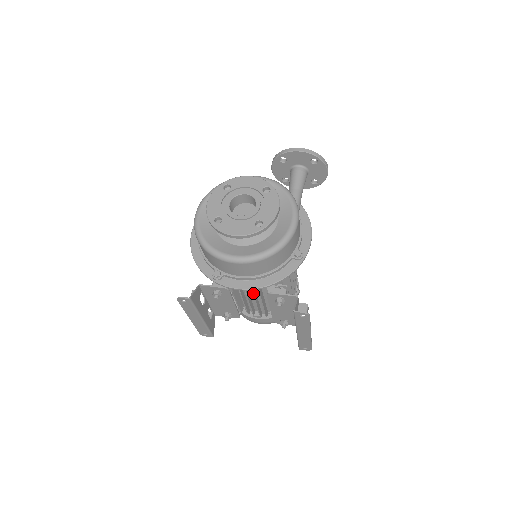
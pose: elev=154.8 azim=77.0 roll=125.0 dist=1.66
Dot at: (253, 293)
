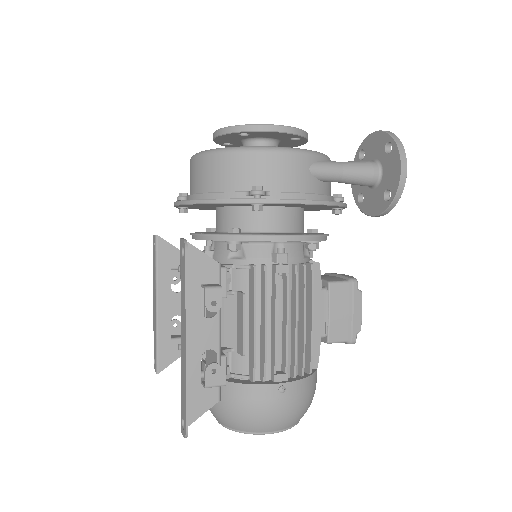
Dot at: occluded
